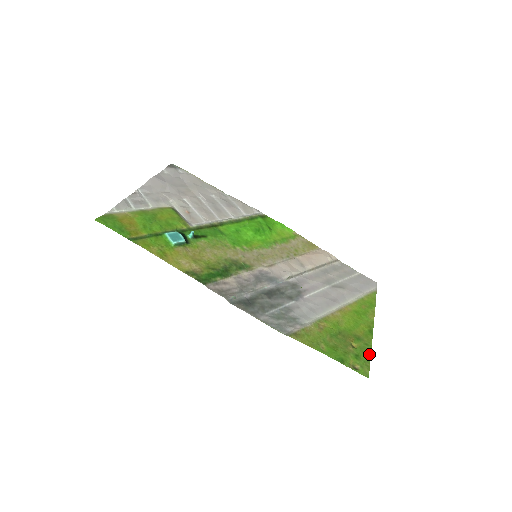
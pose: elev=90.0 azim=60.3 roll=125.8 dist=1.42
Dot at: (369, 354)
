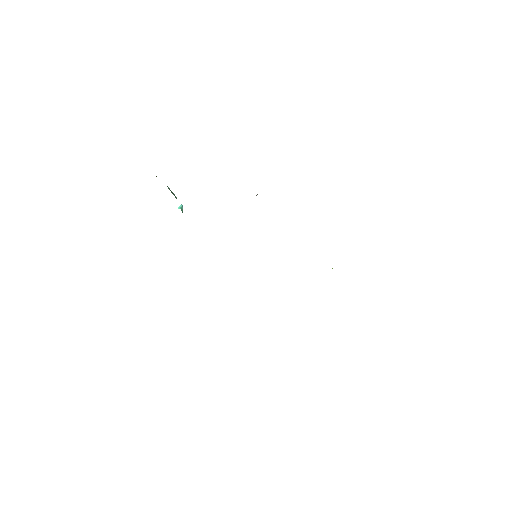
Dot at: occluded
